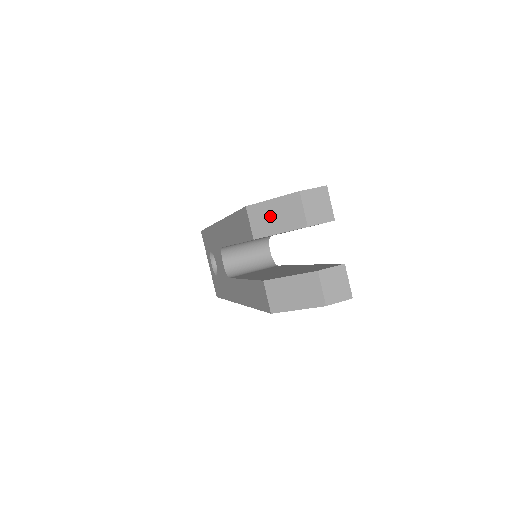
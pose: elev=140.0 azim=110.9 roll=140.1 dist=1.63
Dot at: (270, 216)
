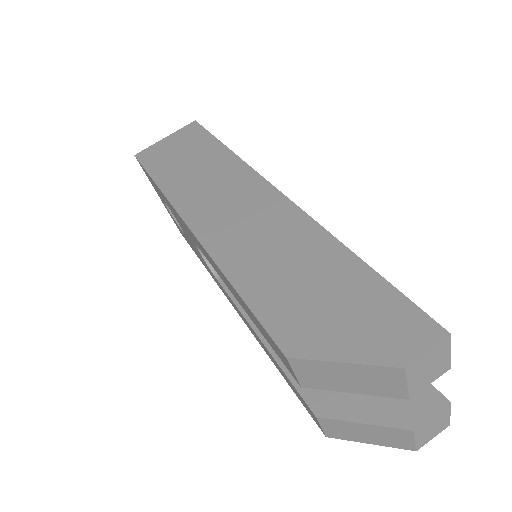
Dot at: (336, 376)
